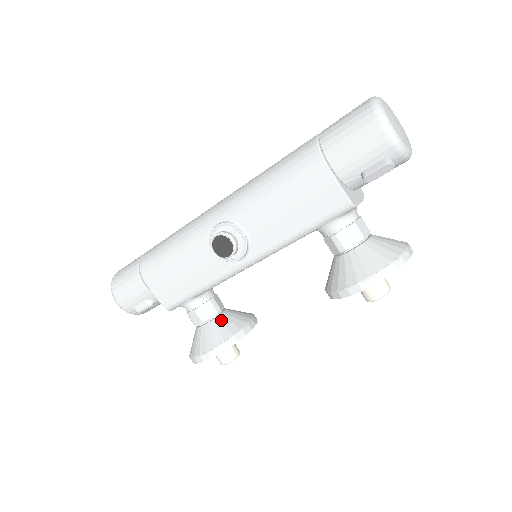
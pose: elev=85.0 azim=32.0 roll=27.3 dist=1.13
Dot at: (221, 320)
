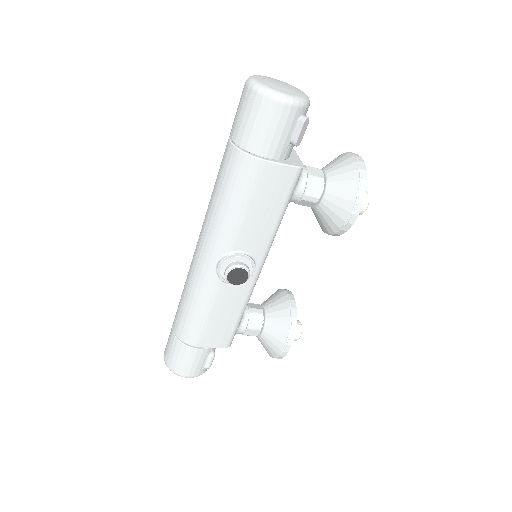
Dot at: (271, 316)
